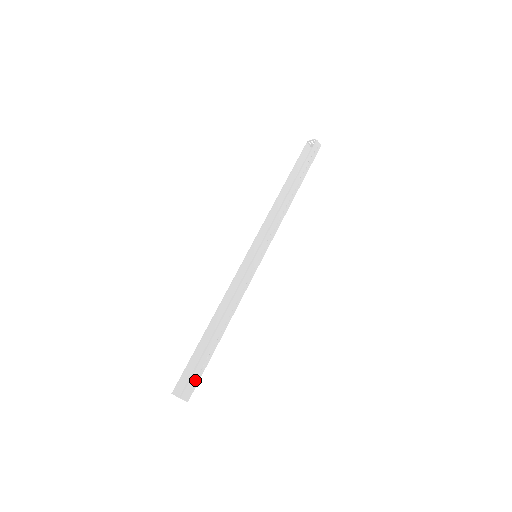
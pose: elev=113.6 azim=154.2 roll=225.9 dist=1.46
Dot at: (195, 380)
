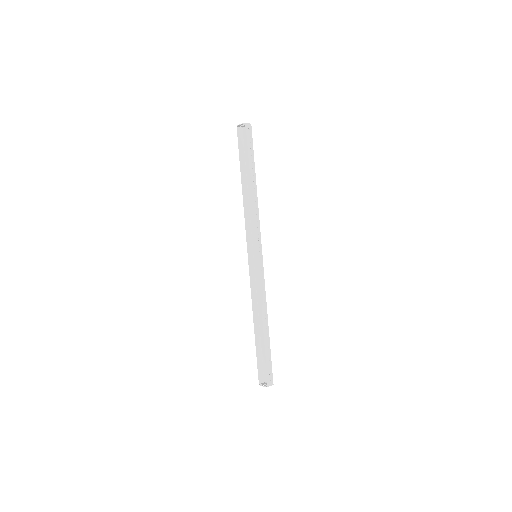
Dot at: (270, 370)
